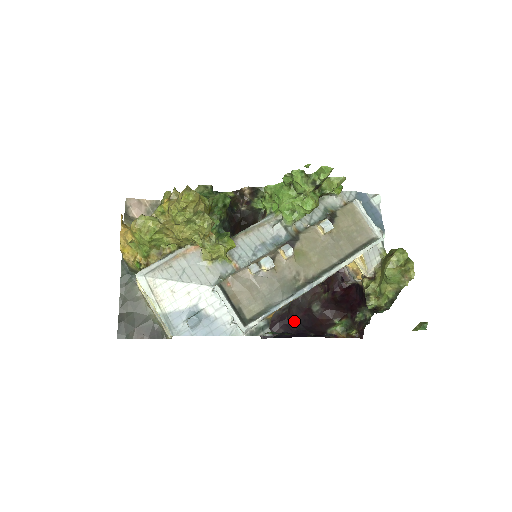
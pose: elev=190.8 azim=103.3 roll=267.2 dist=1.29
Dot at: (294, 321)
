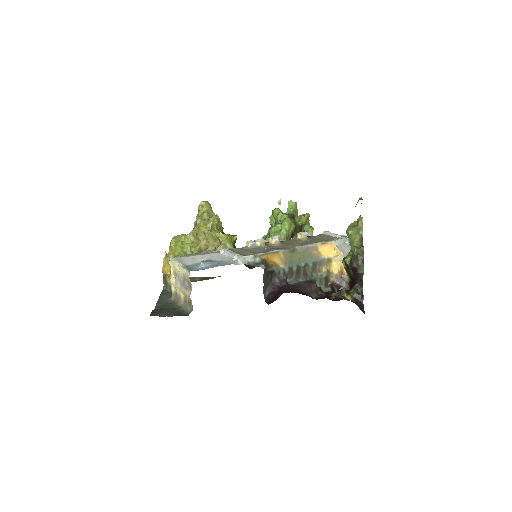
Dot at: occluded
